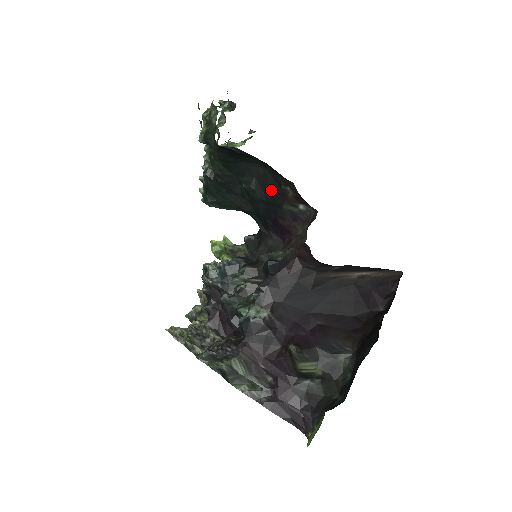
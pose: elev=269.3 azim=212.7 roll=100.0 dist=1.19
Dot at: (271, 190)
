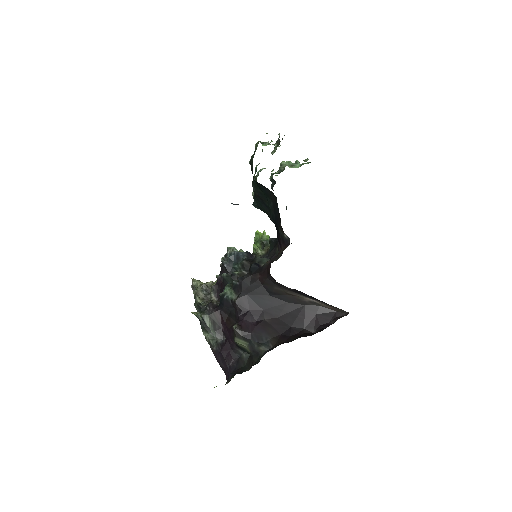
Dot at: (277, 215)
